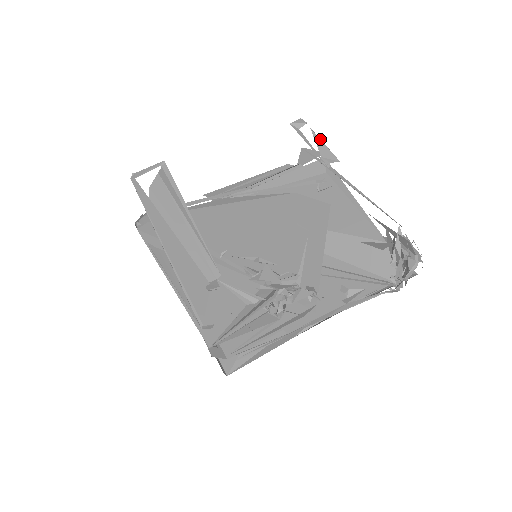
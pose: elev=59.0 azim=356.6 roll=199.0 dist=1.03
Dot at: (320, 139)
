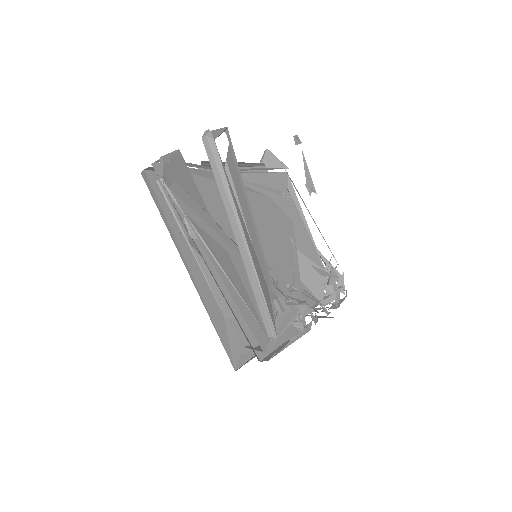
Dot at: occluded
